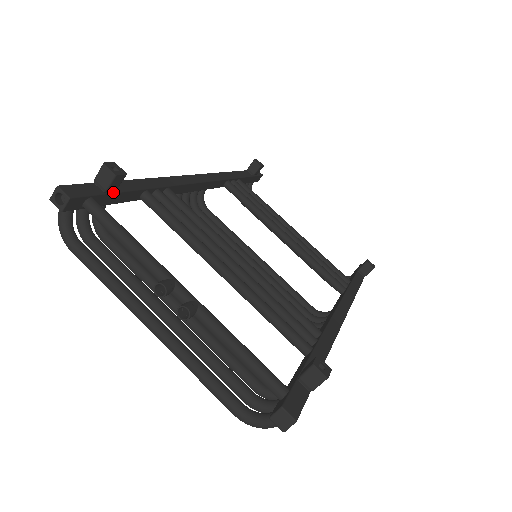
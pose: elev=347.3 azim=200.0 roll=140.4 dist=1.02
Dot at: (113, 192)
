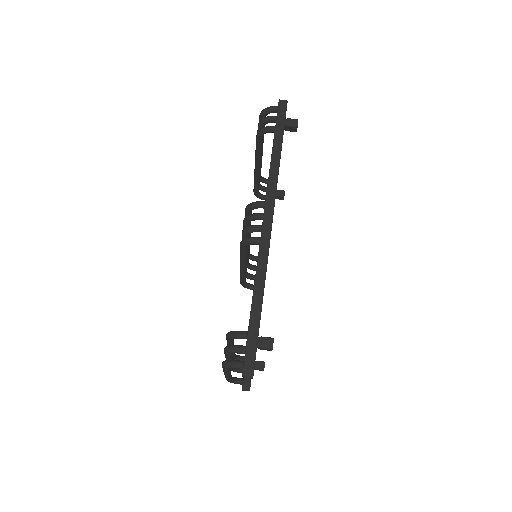
Dot at: occluded
